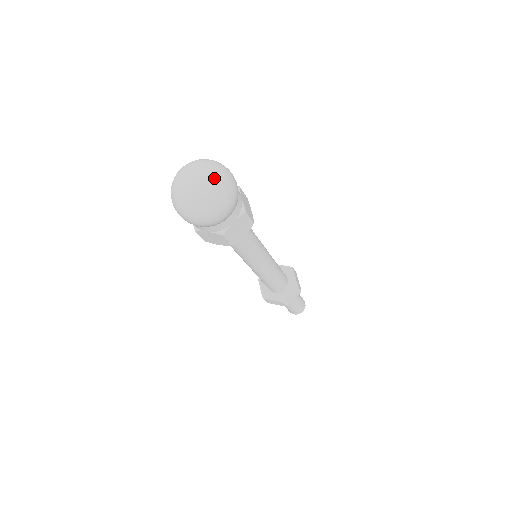
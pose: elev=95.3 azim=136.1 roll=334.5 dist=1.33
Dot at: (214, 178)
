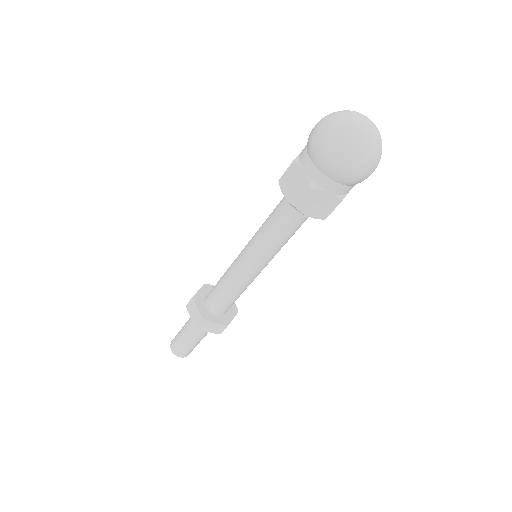
Dot at: occluded
